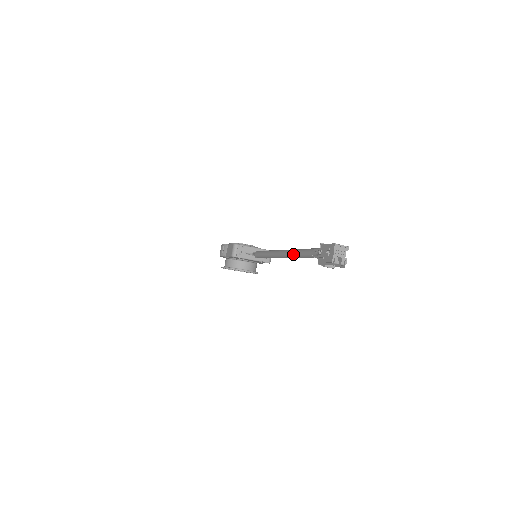
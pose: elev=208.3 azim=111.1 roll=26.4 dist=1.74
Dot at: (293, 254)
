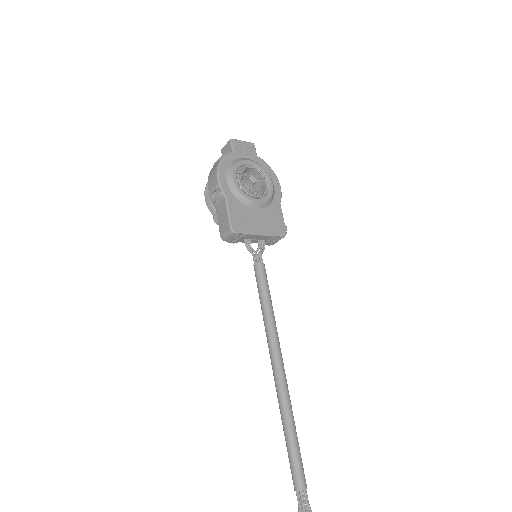
Dot at: occluded
